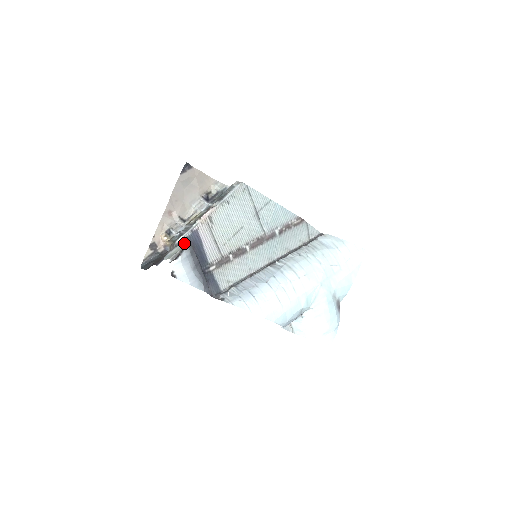
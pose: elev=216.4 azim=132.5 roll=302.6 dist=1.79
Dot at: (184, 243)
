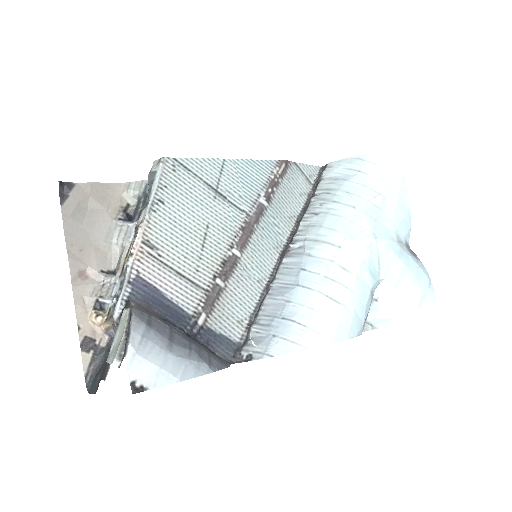
Dot at: (125, 314)
